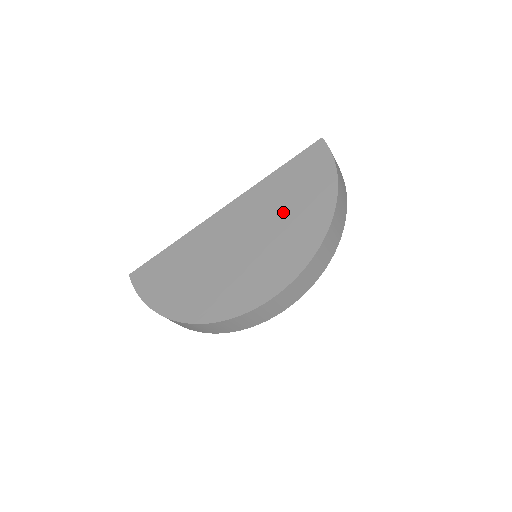
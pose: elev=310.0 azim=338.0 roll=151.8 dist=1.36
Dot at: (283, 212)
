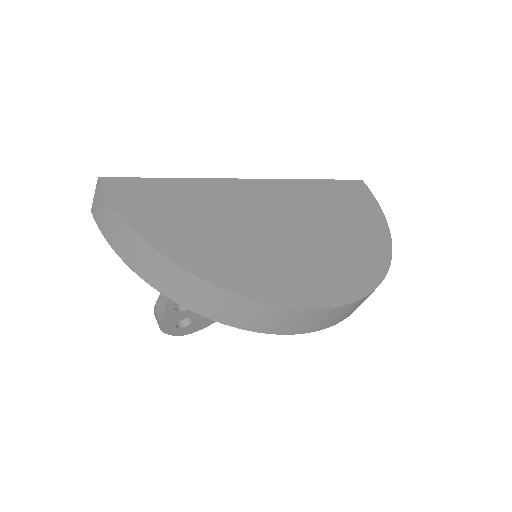
Dot at: (338, 222)
